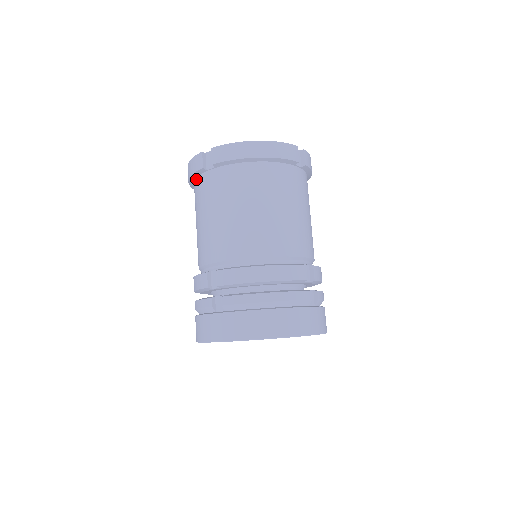
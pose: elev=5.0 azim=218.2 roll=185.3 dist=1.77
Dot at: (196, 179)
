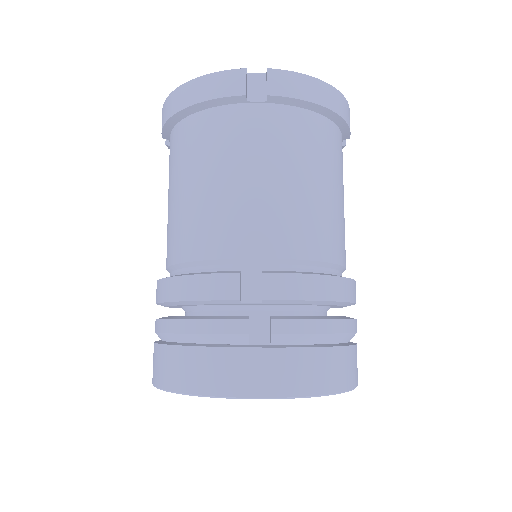
Dot at: occluded
